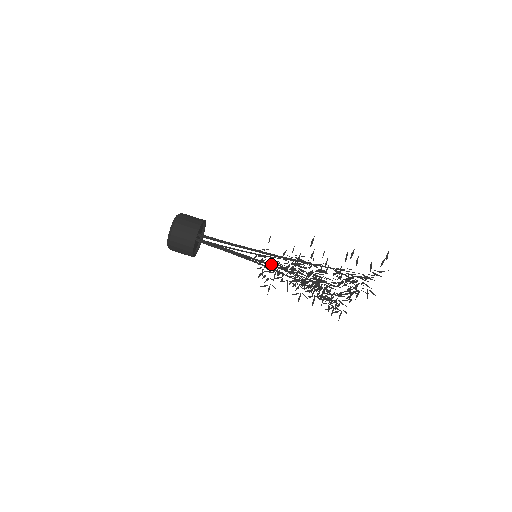
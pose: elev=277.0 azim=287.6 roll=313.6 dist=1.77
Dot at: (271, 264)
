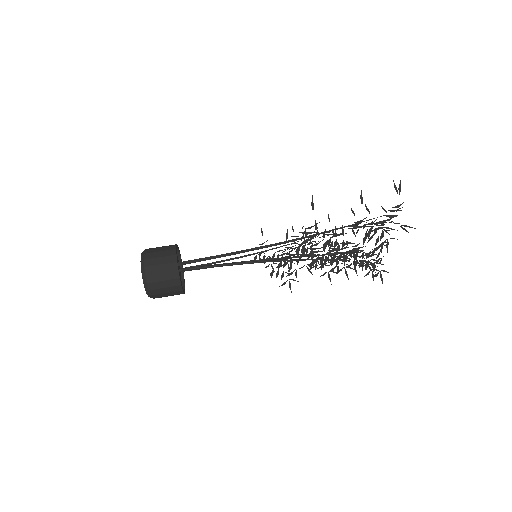
Dot at: (278, 256)
